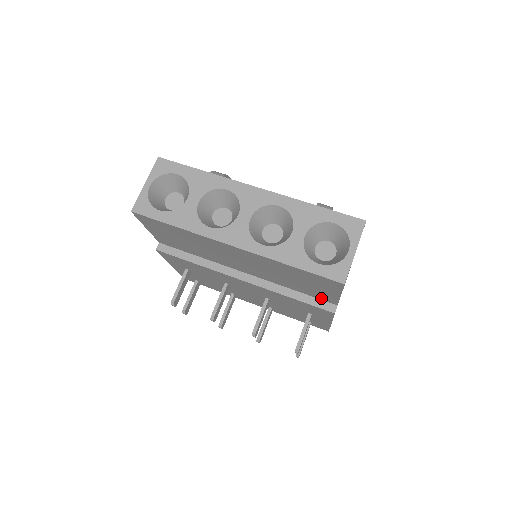
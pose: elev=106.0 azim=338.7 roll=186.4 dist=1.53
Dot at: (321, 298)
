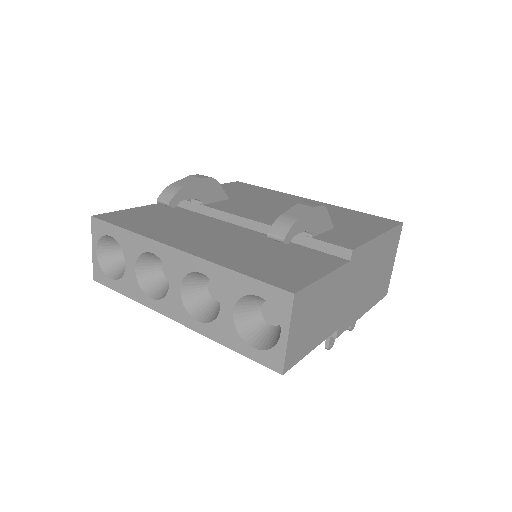
Dot at: occluded
